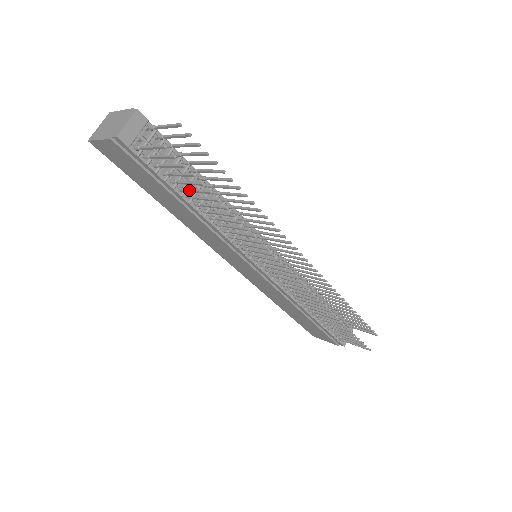
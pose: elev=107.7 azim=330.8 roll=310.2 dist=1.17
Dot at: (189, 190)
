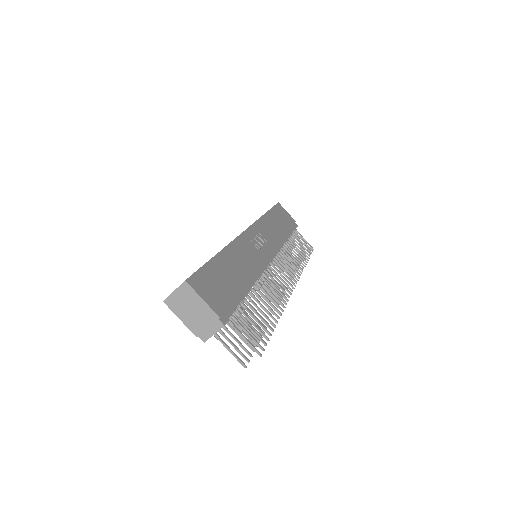
Dot at: occluded
